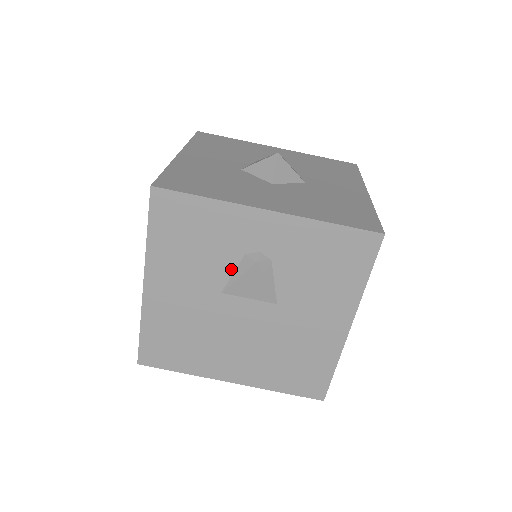
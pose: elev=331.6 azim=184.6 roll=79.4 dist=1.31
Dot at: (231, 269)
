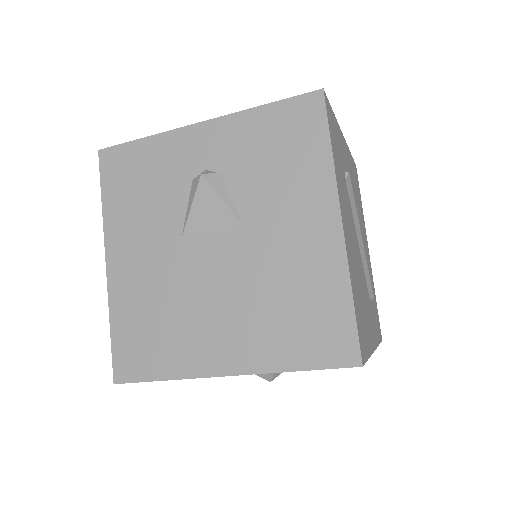
Dot at: (184, 204)
